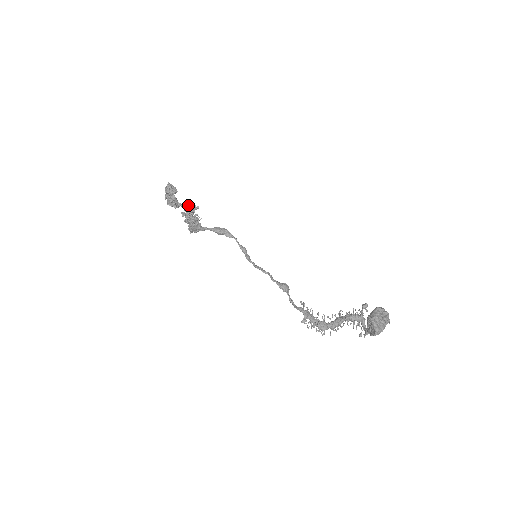
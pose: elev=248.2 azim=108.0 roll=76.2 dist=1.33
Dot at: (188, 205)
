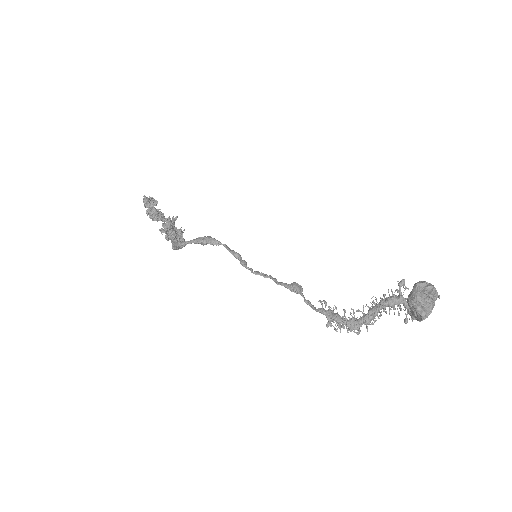
Dot at: (164, 219)
